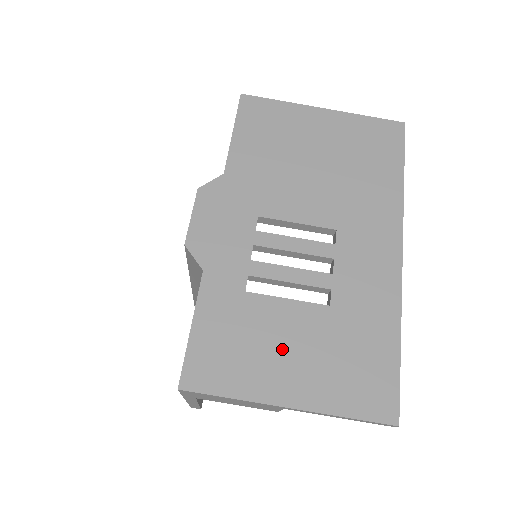
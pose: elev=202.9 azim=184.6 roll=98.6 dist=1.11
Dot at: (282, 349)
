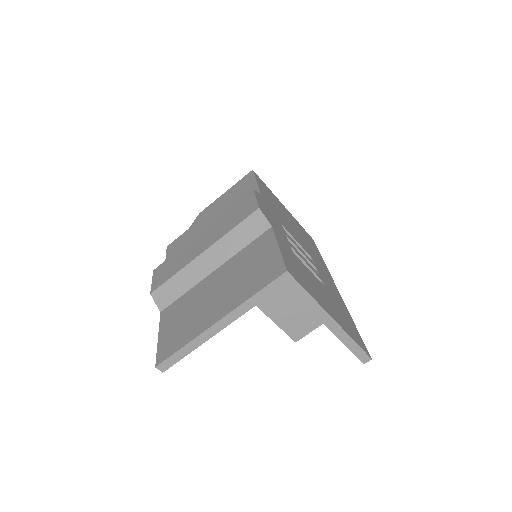
Dot at: (318, 290)
